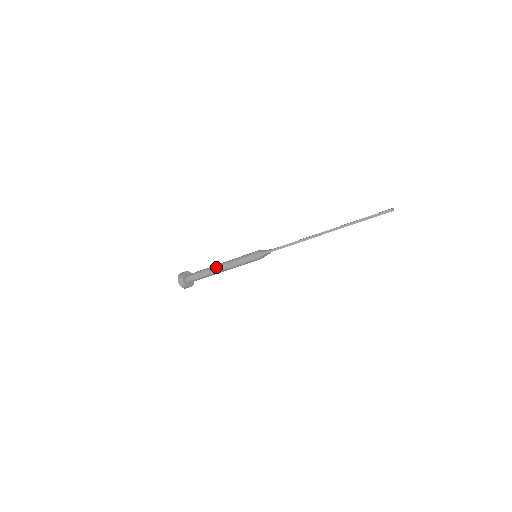
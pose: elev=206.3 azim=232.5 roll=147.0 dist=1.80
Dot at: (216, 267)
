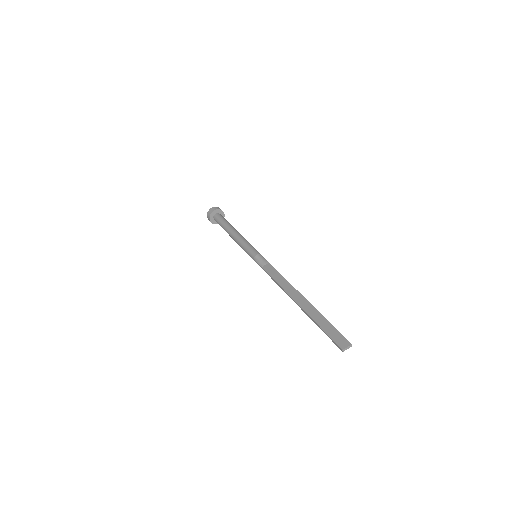
Dot at: (230, 234)
